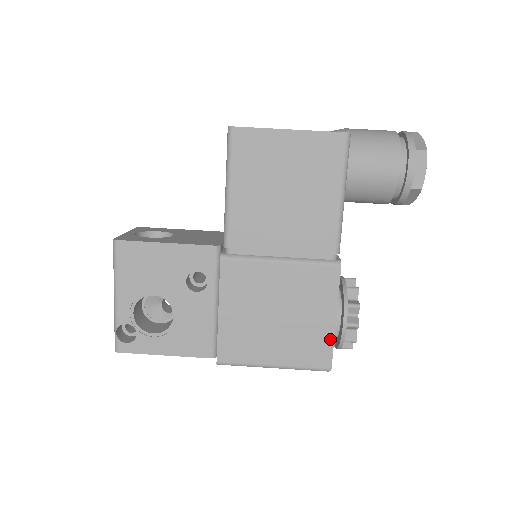
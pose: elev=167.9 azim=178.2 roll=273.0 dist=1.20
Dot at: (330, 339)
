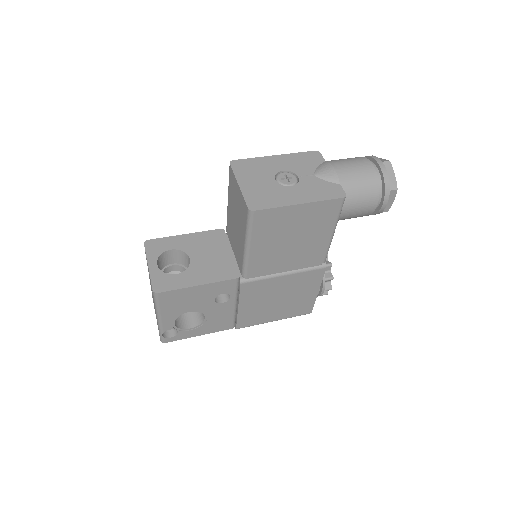
Dot at: (313, 301)
